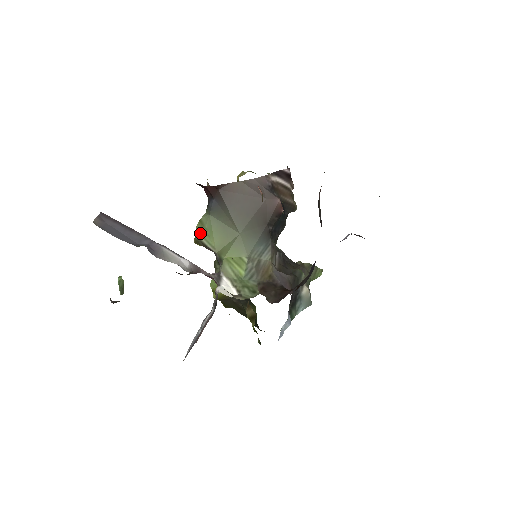
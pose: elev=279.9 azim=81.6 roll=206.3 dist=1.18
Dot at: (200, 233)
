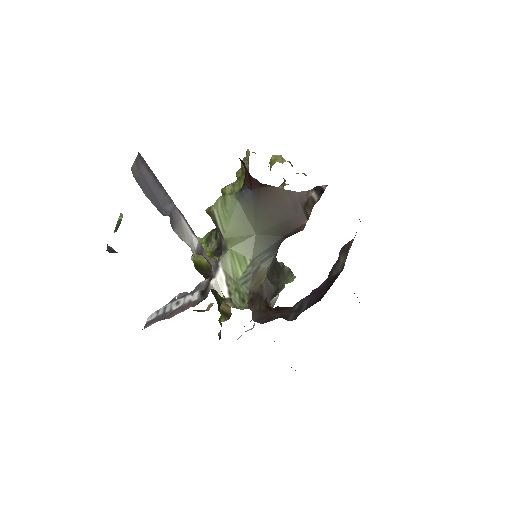
Dot at: (218, 209)
